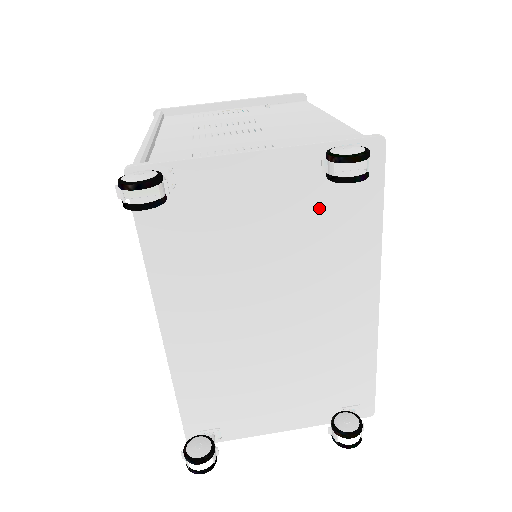
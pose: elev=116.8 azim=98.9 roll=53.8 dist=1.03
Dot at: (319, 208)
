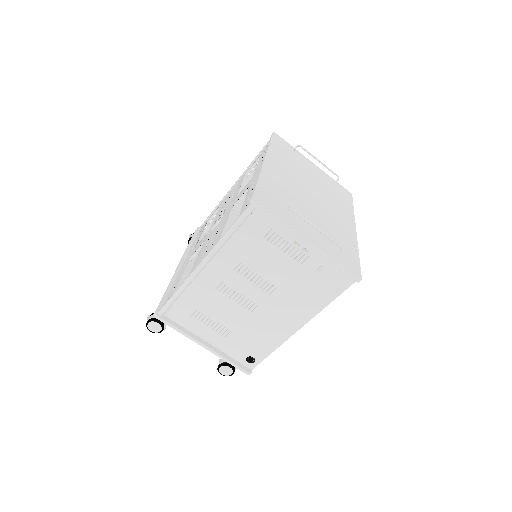
Dot at: occluded
